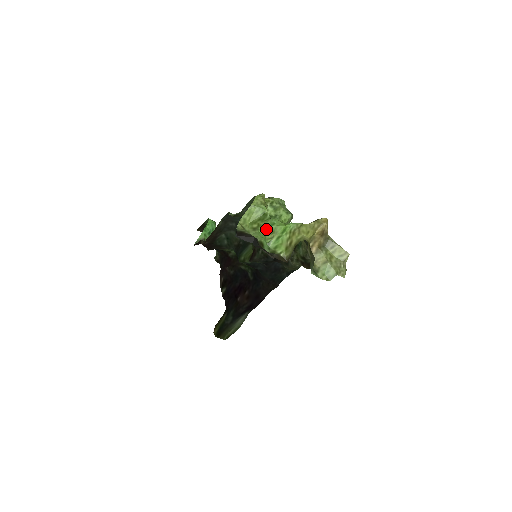
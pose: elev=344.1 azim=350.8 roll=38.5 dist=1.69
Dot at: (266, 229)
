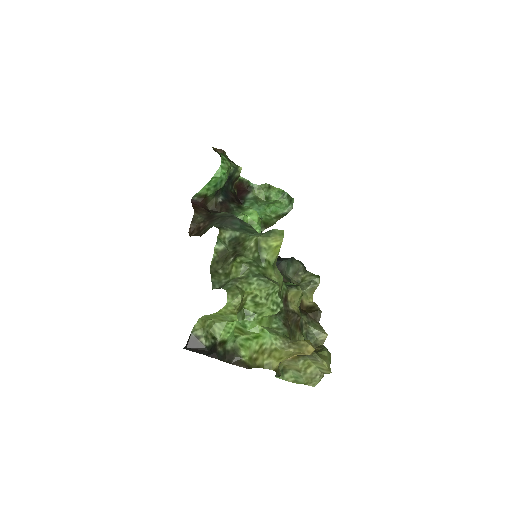
Dot at: (237, 323)
